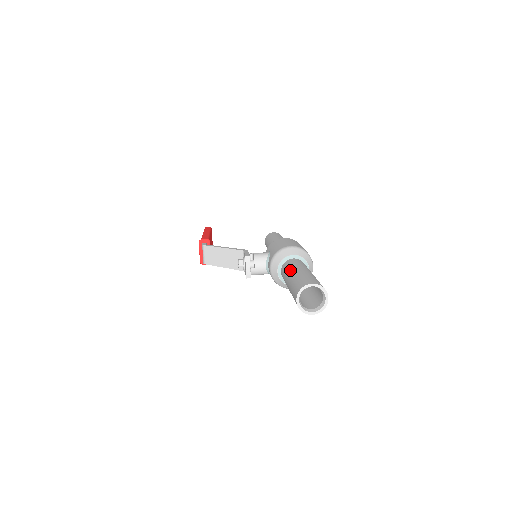
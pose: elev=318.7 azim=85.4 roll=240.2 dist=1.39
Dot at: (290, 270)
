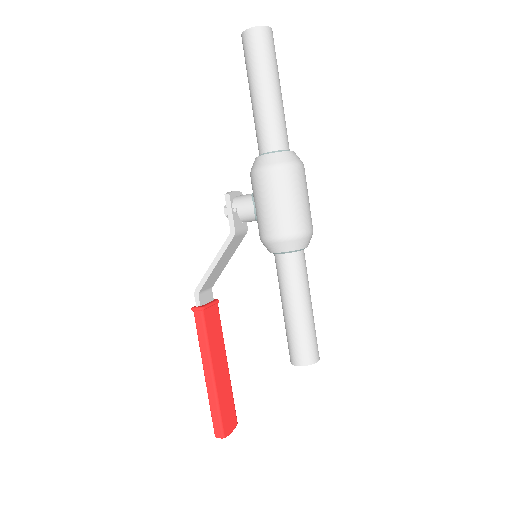
Dot at: occluded
